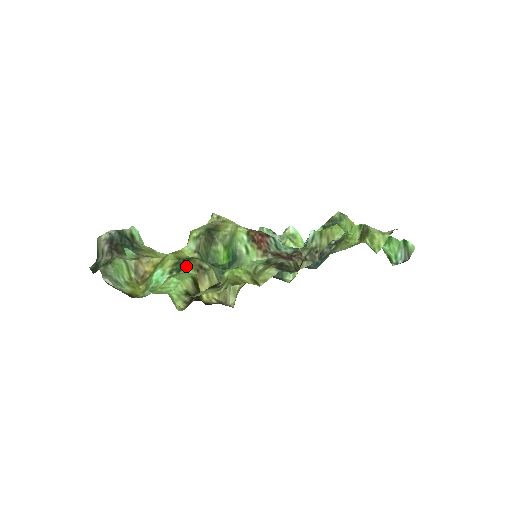
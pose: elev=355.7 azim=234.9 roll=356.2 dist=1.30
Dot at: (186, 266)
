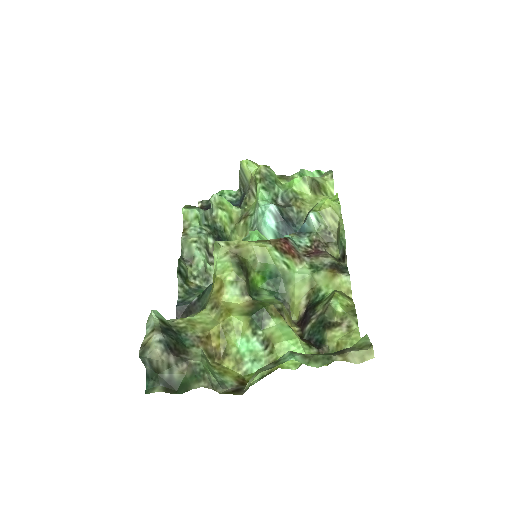
Dot at: (268, 319)
